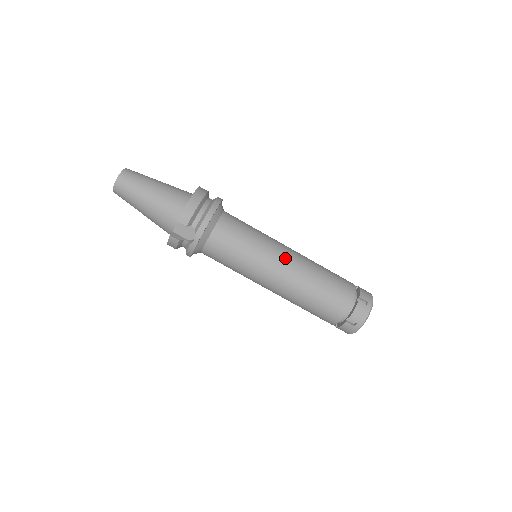
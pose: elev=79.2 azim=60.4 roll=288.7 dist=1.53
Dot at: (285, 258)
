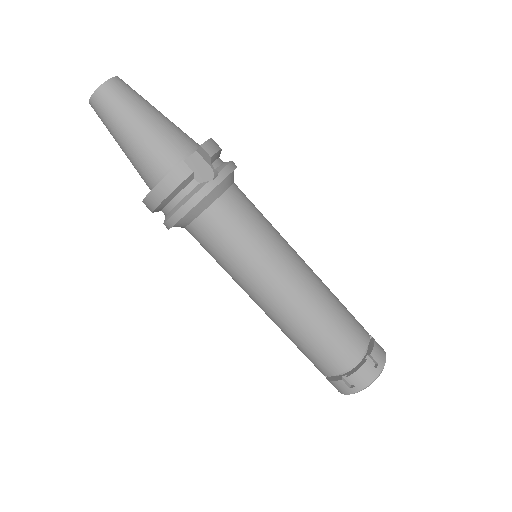
Dot at: (301, 258)
